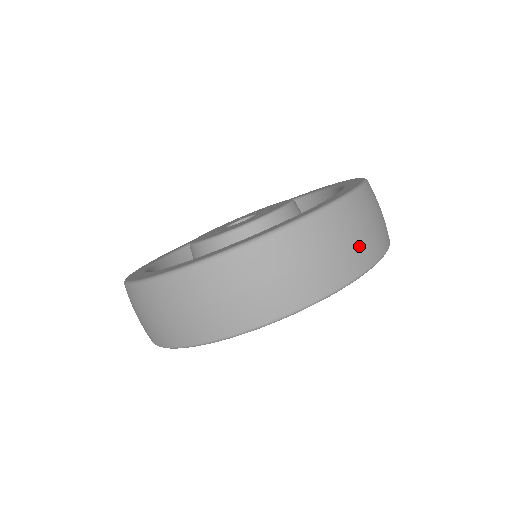
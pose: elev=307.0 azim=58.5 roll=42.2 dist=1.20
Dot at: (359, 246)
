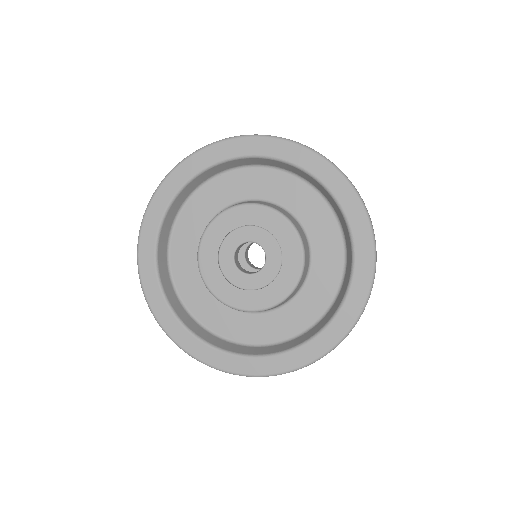
Dot at: occluded
